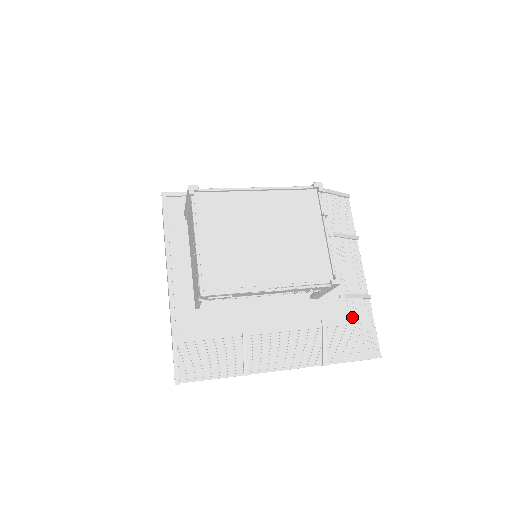
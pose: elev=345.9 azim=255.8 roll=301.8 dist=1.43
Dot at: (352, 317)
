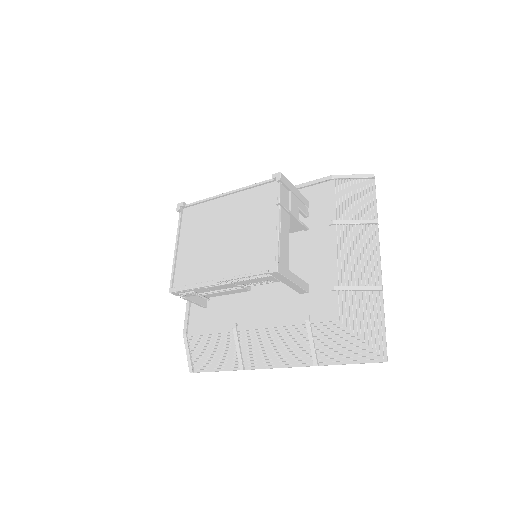
Dot at: (344, 312)
